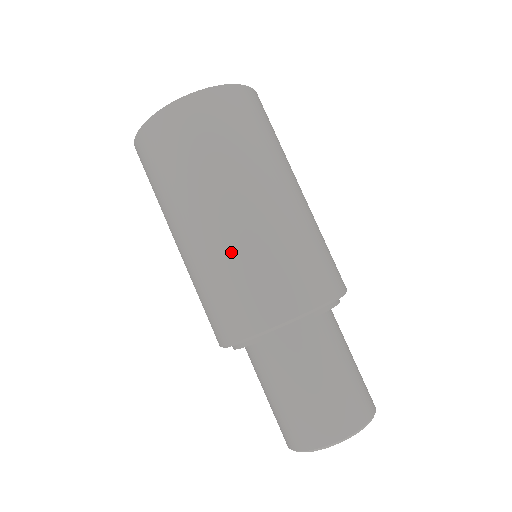
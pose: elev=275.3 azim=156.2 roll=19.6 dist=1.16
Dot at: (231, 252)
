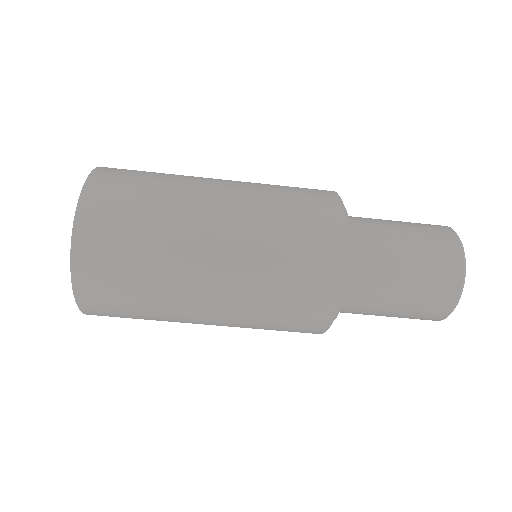
Dot at: (247, 309)
